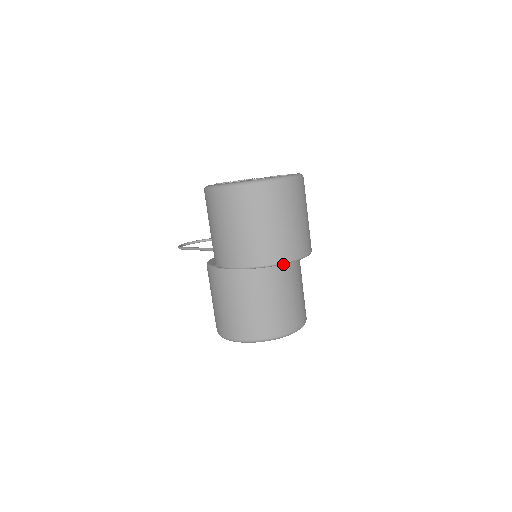
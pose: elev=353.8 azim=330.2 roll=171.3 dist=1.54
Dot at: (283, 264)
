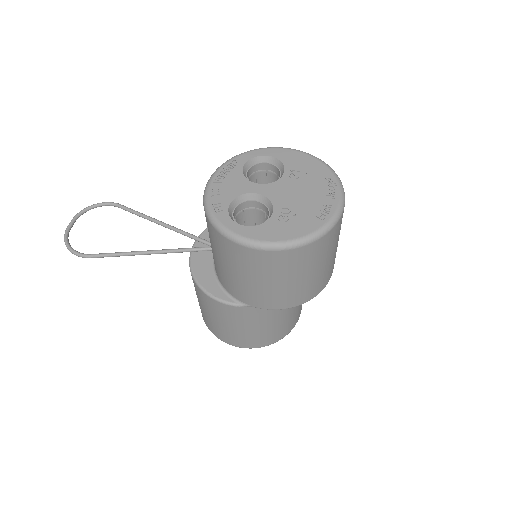
Dot at: occluded
